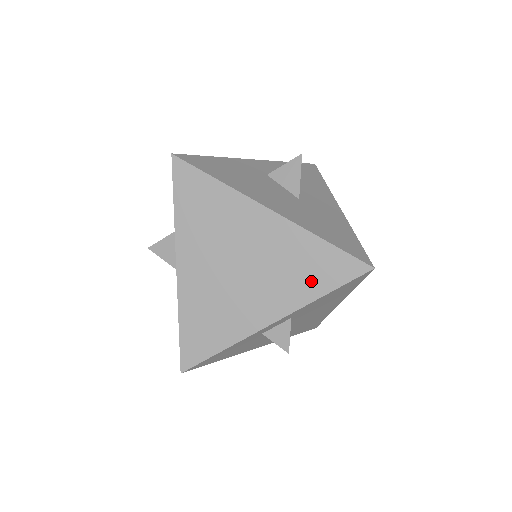
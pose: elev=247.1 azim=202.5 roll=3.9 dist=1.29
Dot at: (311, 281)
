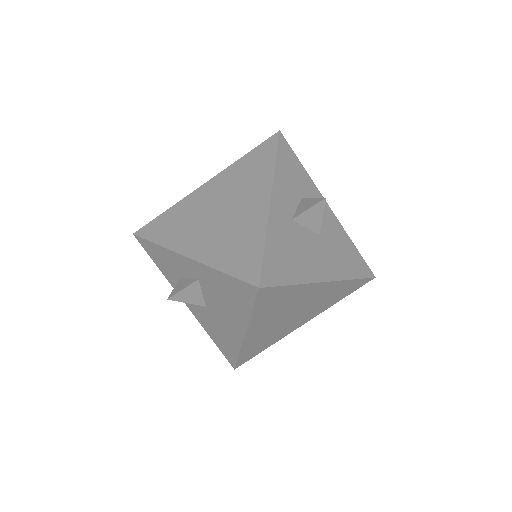
Dot at: (337, 298)
